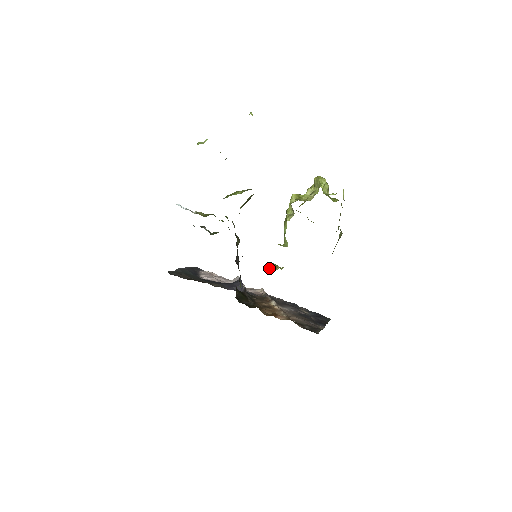
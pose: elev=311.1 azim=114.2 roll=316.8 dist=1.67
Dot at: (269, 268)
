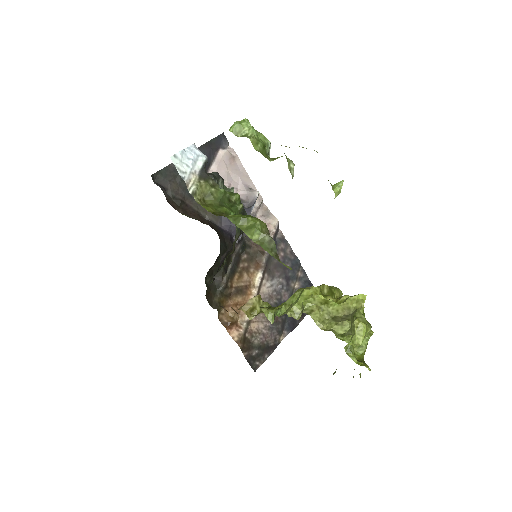
Dot at: (244, 308)
